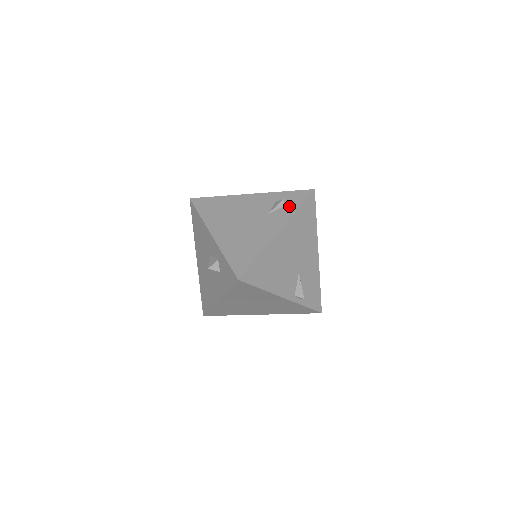
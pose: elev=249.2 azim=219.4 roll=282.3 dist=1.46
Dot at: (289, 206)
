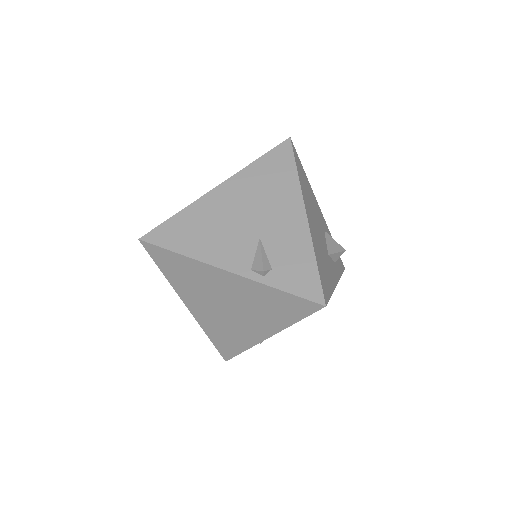
Dot at: occluded
